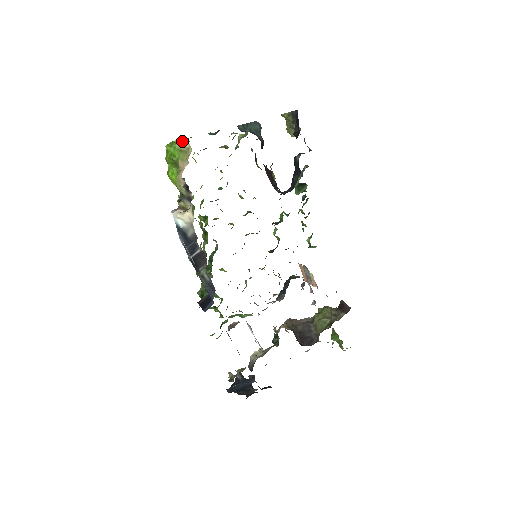
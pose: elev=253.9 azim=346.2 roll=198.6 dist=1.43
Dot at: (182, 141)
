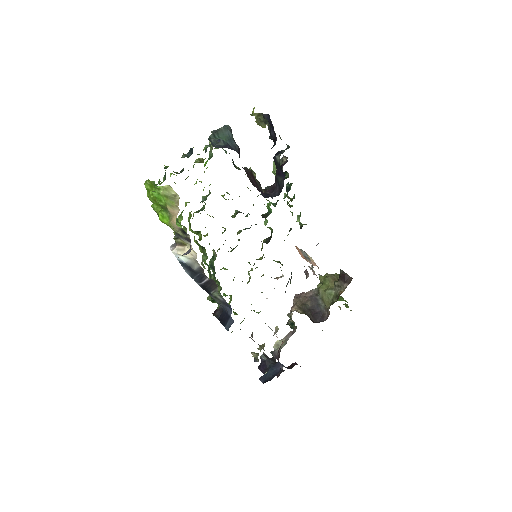
Dot at: (166, 188)
